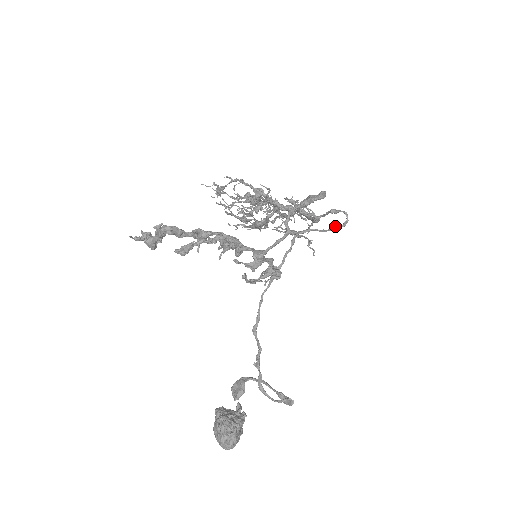
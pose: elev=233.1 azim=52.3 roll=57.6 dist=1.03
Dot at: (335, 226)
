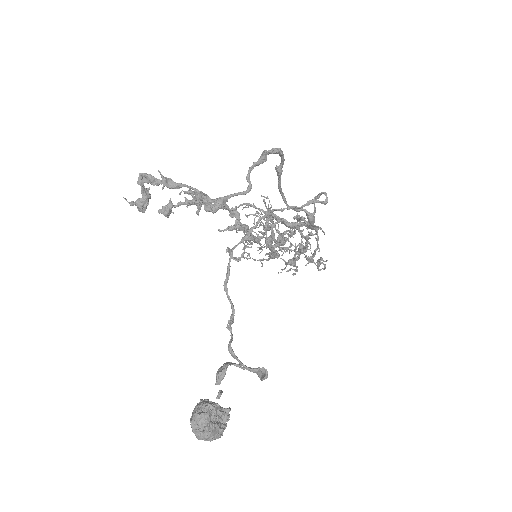
Dot at: (311, 200)
